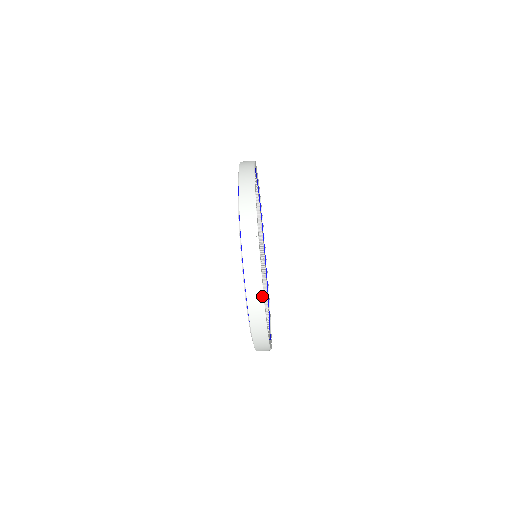
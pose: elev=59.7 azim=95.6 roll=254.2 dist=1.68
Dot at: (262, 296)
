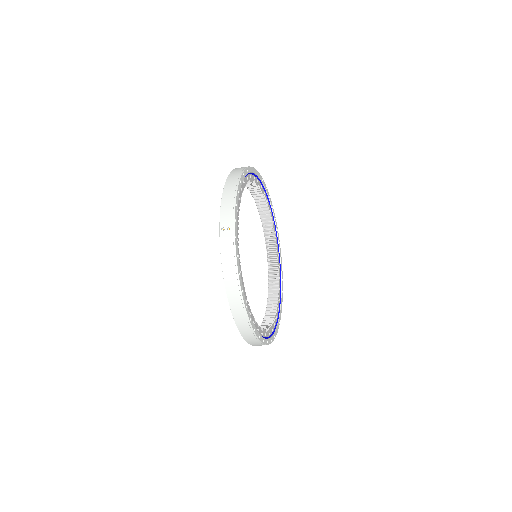
Dot at: occluded
